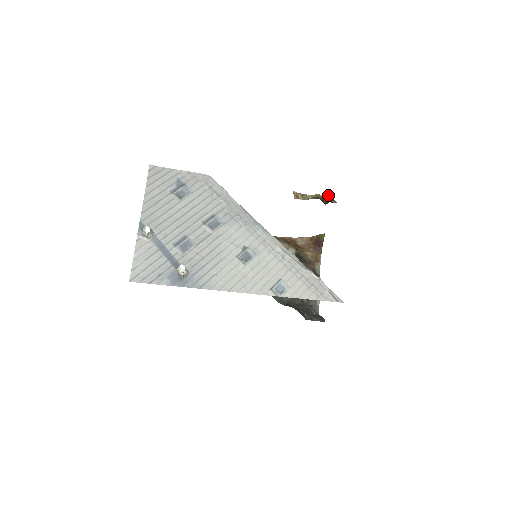
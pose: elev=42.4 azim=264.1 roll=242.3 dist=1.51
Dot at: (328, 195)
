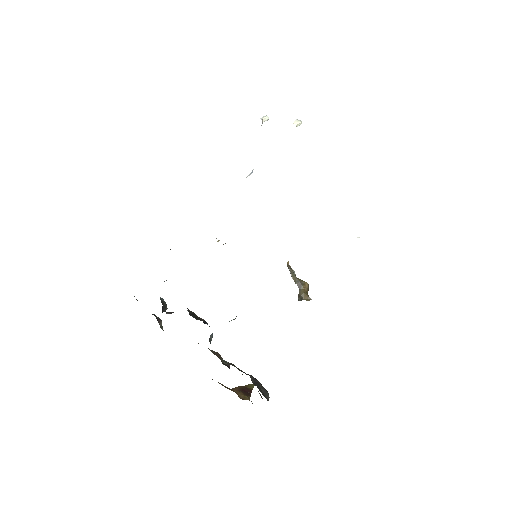
Dot at: (308, 287)
